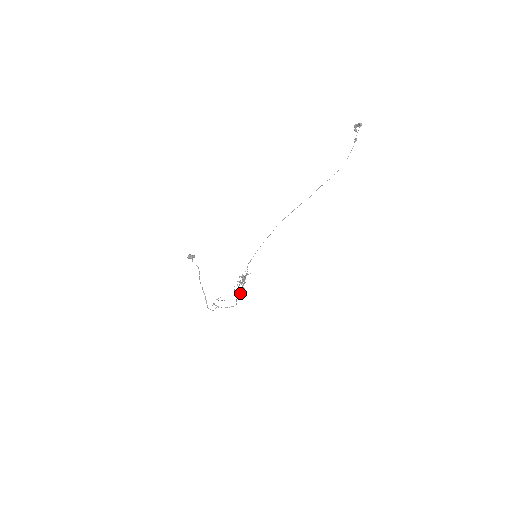
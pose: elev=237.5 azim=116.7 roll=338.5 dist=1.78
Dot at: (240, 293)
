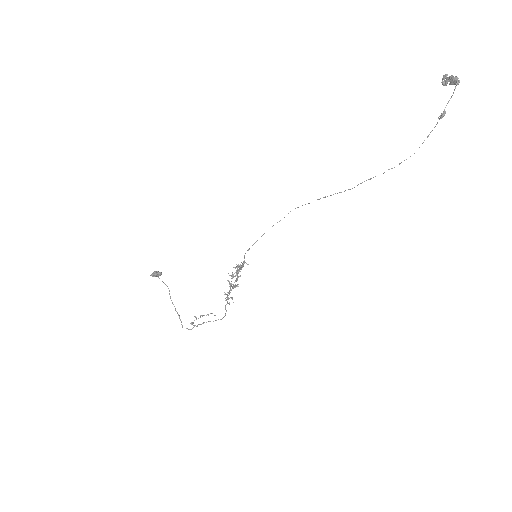
Dot at: (231, 298)
